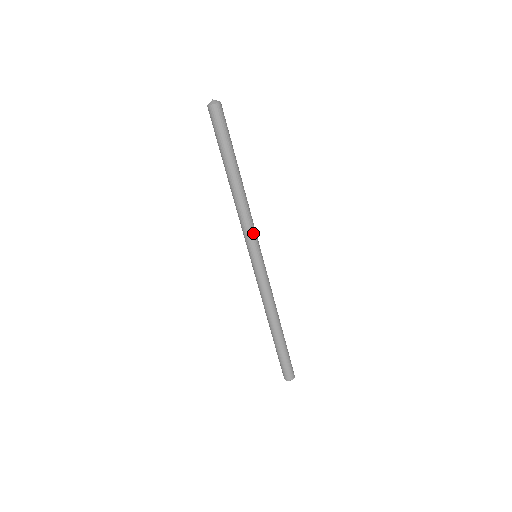
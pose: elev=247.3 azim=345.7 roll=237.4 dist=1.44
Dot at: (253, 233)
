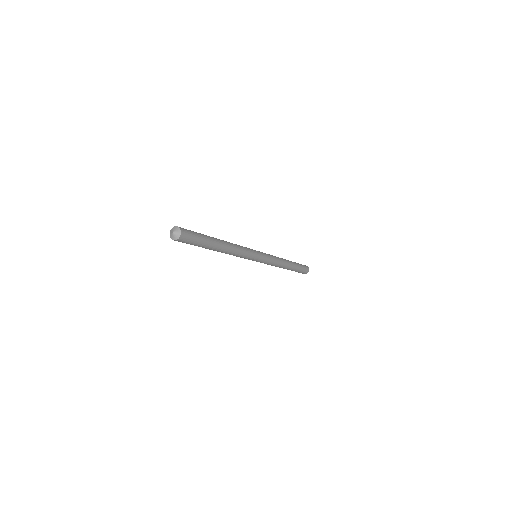
Dot at: (247, 258)
